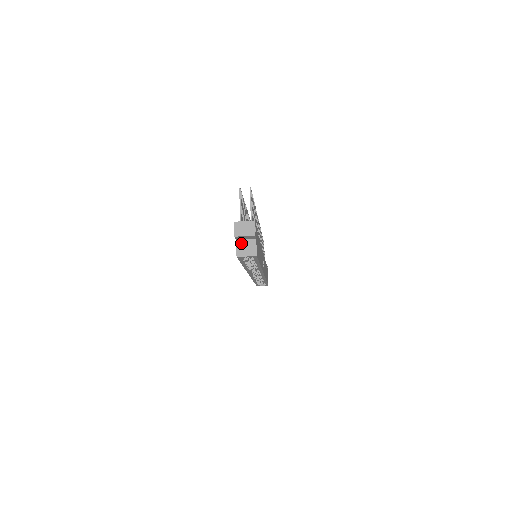
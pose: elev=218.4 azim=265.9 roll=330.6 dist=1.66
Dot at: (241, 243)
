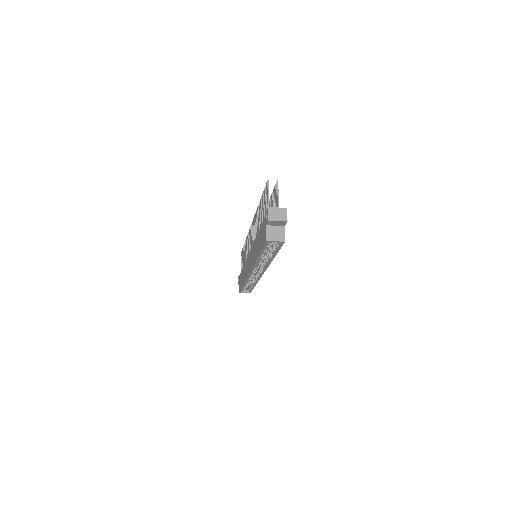
Dot at: (271, 229)
